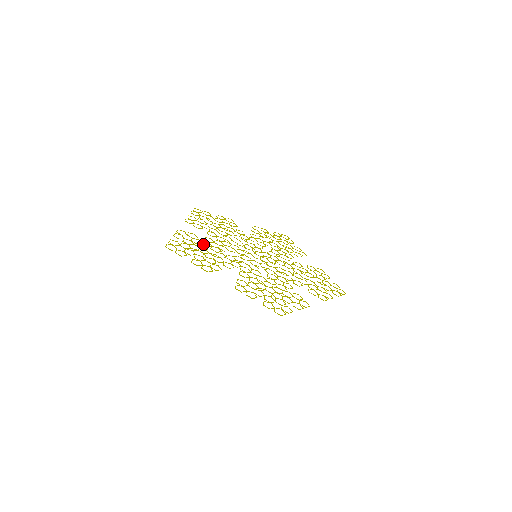
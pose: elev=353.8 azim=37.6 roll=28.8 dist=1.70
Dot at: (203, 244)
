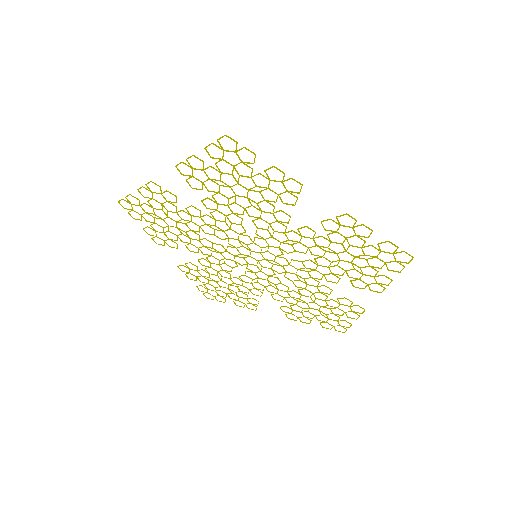
Dot at: occluded
